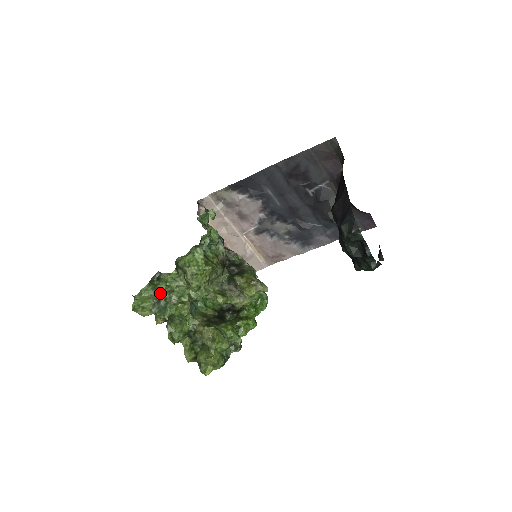
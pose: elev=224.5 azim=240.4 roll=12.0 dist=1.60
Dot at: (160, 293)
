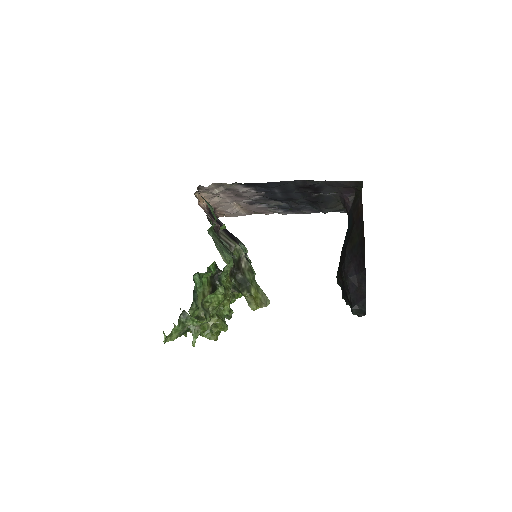
Dot at: (186, 327)
